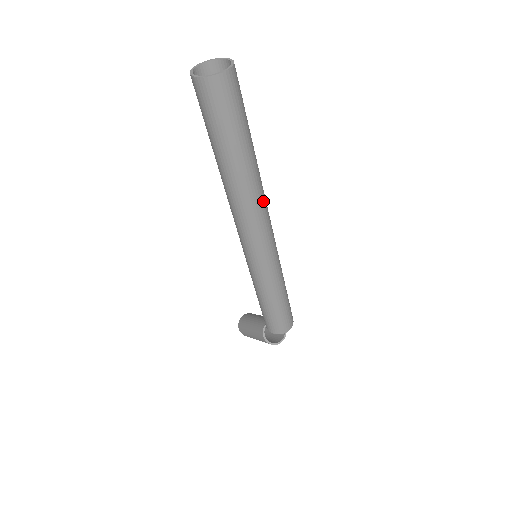
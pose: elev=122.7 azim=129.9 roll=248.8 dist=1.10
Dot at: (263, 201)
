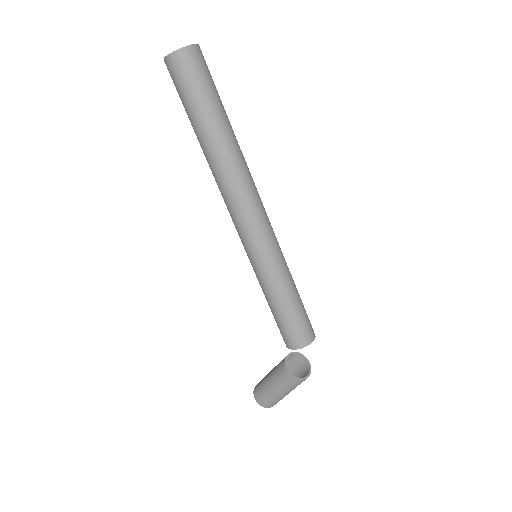
Dot at: (250, 175)
